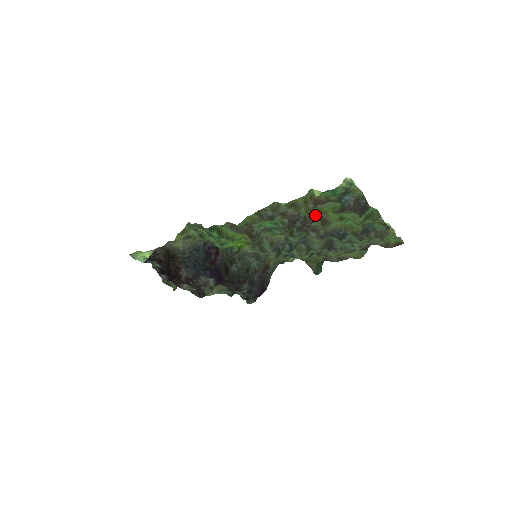
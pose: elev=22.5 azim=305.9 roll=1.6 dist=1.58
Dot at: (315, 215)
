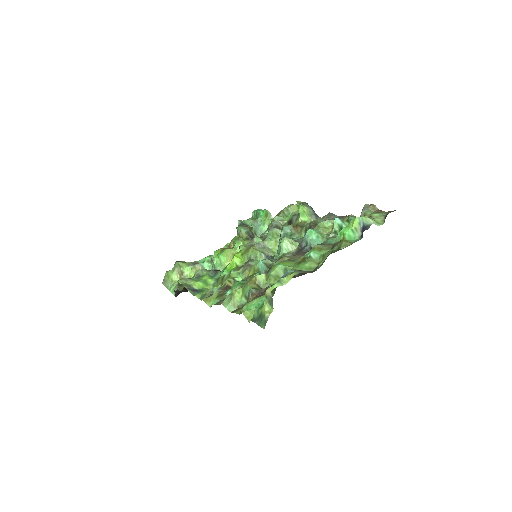
Dot at: occluded
